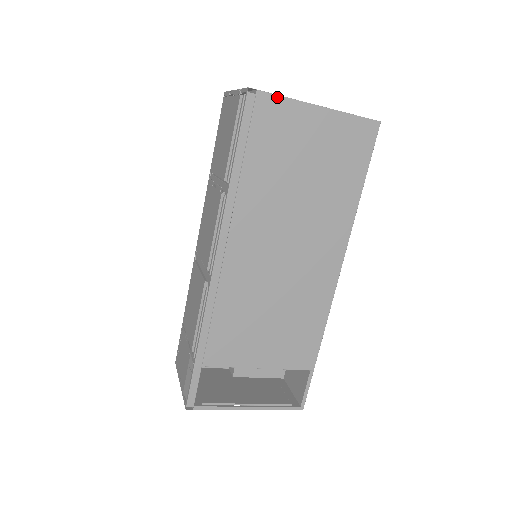
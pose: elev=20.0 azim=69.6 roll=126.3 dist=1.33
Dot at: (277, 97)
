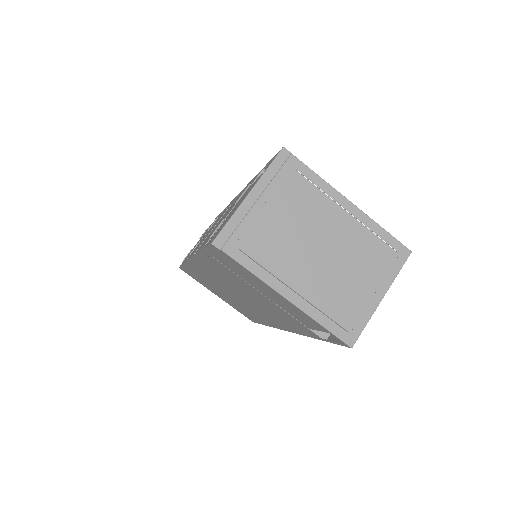
Dot at: occluded
